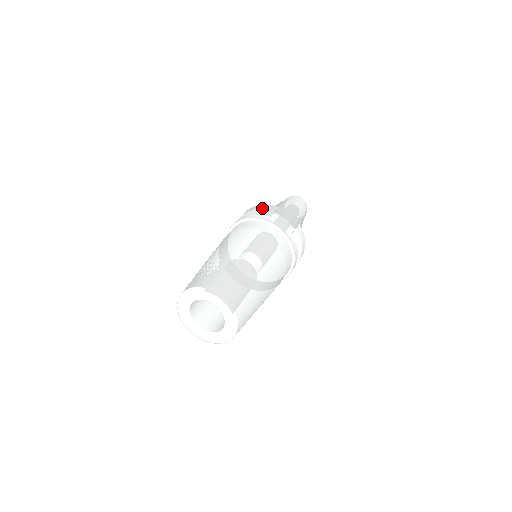
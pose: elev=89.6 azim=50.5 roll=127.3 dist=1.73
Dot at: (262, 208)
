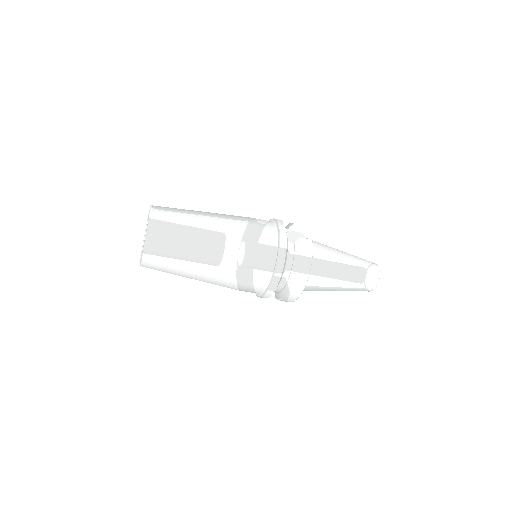
Dot at: occluded
